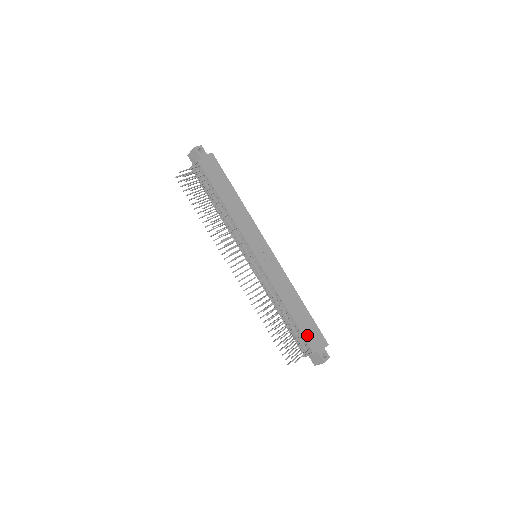
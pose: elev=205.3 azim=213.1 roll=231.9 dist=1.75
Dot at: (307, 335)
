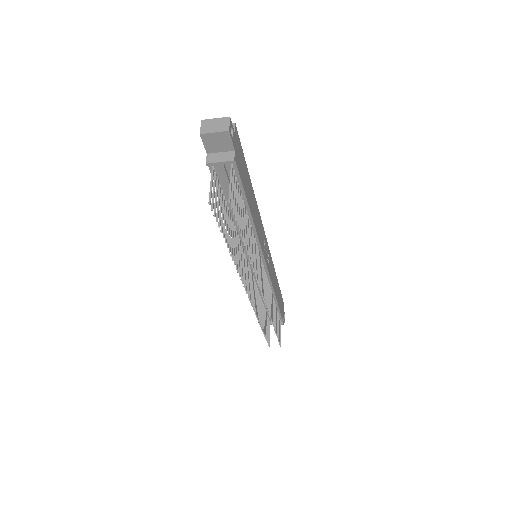
Dot at: (281, 310)
